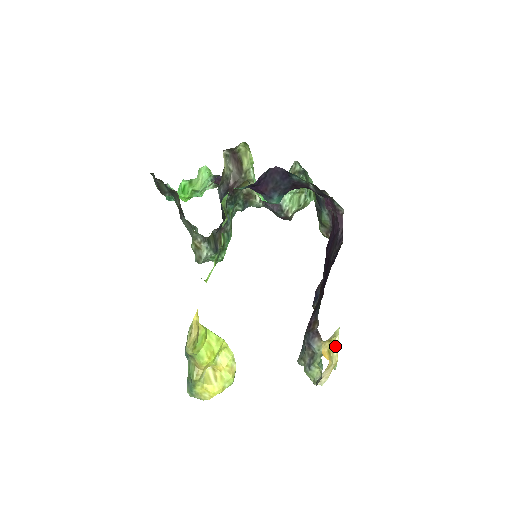
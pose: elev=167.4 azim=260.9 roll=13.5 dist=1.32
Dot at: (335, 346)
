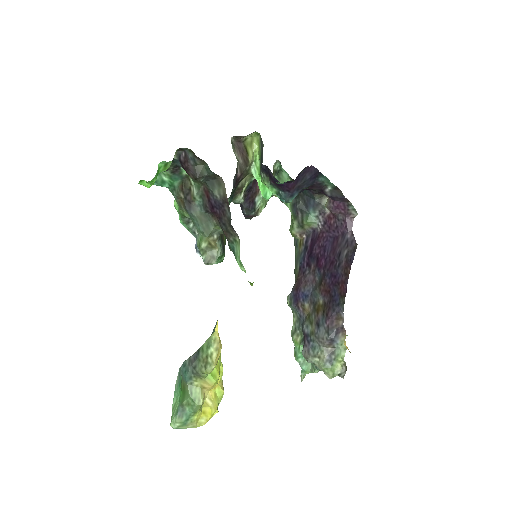
Dot at: occluded
